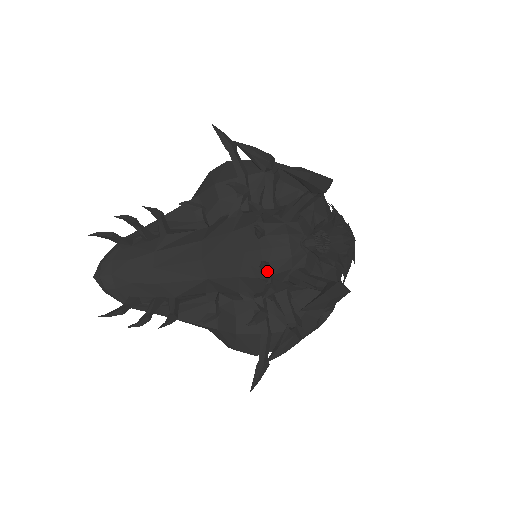
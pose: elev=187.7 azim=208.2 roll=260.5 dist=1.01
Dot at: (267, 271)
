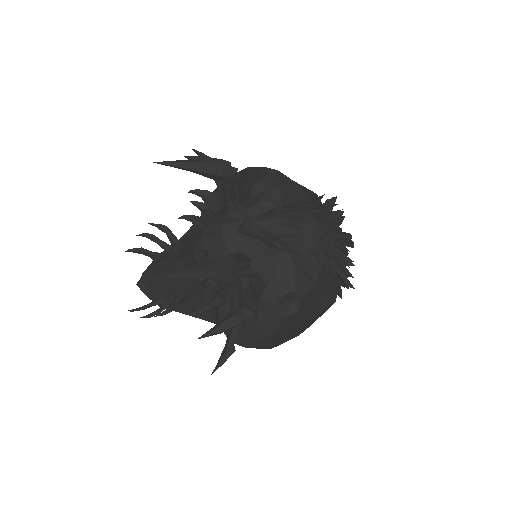
Dot at: occluded
